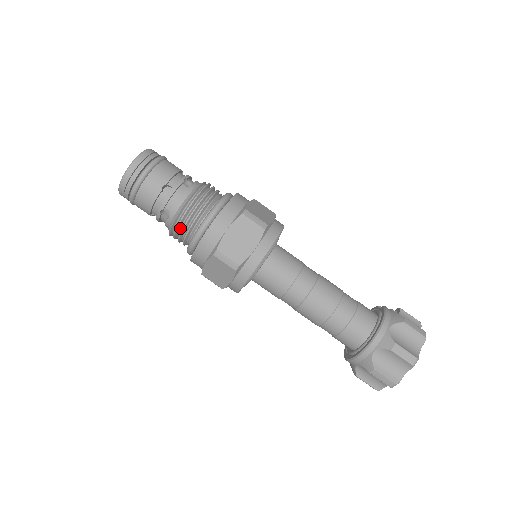
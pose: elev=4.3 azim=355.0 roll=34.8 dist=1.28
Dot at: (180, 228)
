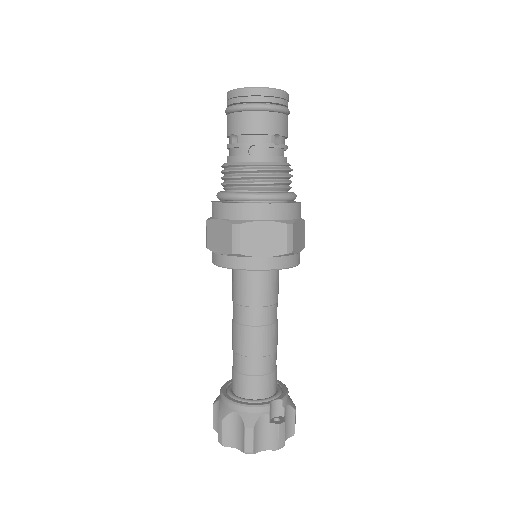
Dot at: occluded
